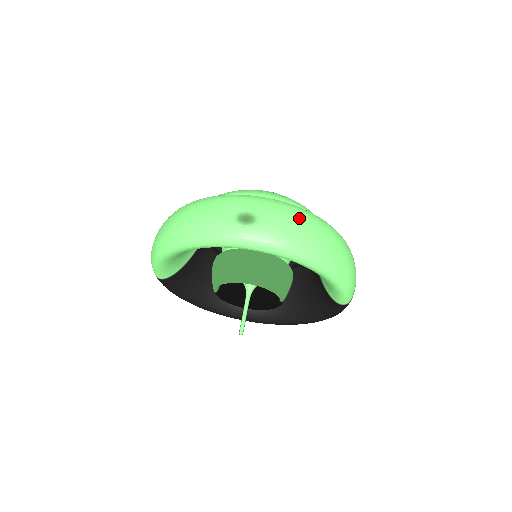
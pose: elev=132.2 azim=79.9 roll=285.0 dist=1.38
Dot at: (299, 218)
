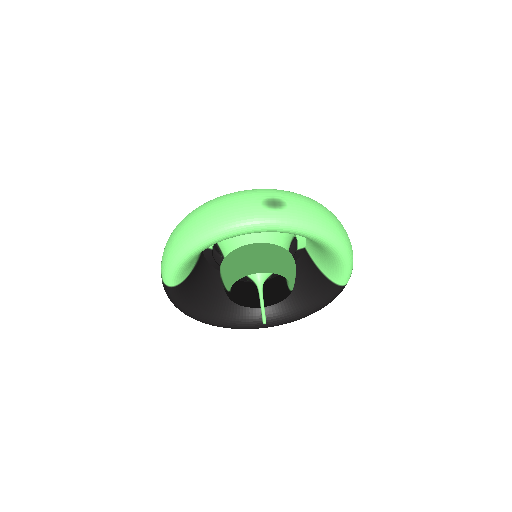
Dot at: (313, 202)
